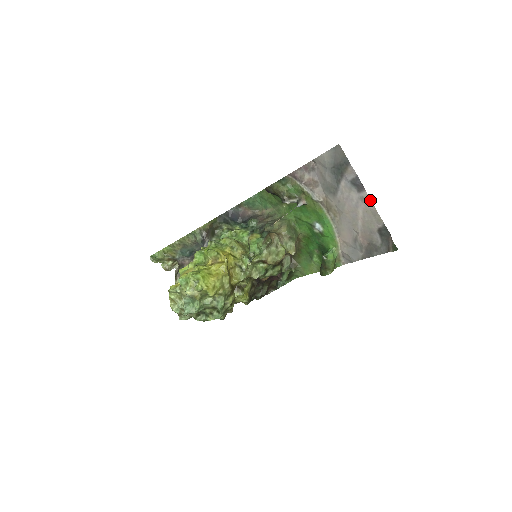
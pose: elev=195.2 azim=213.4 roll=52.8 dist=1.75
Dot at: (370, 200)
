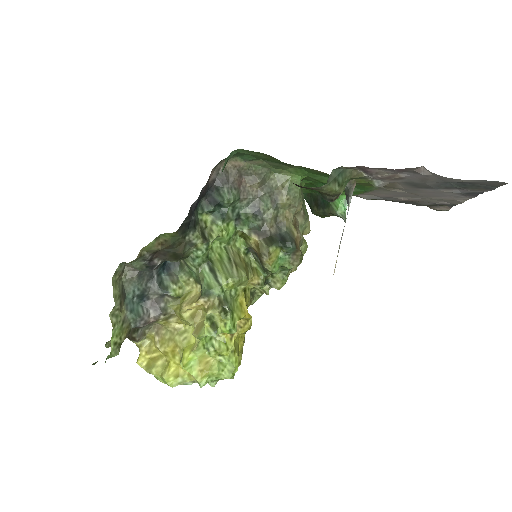
Dot at: (468, 199)
